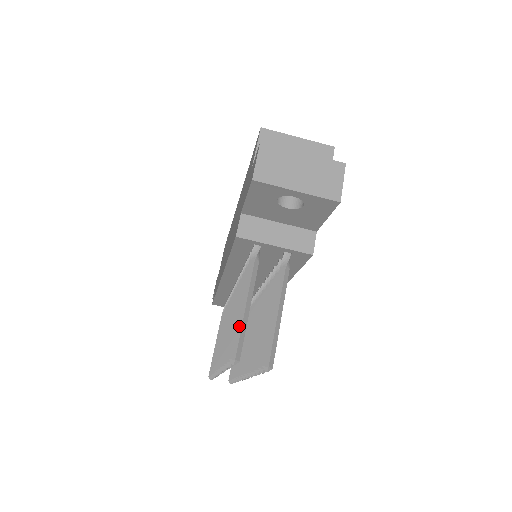
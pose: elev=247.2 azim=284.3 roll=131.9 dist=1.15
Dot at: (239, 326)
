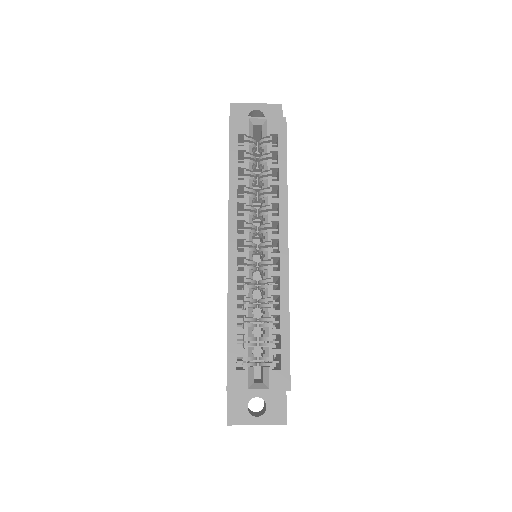
Dot at: occluded
